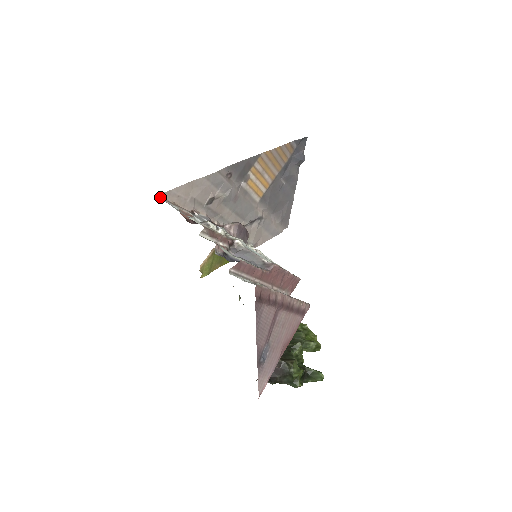
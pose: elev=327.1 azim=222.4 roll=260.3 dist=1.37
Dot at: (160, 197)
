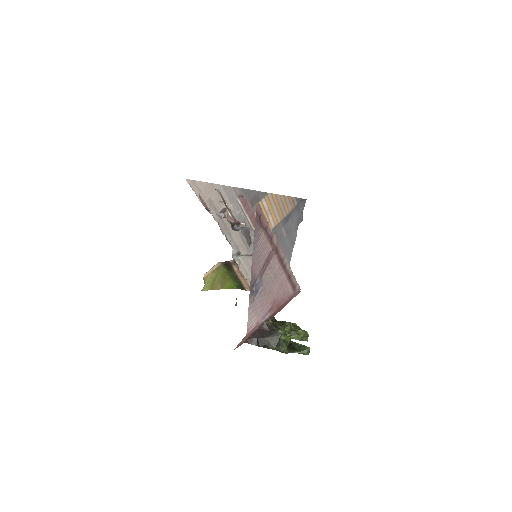
Dot at: (187, 179)
